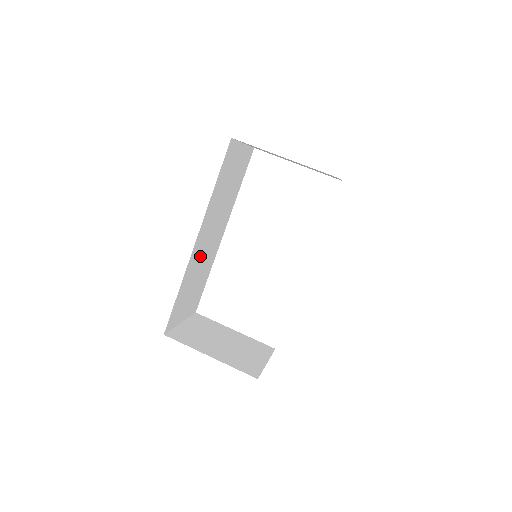
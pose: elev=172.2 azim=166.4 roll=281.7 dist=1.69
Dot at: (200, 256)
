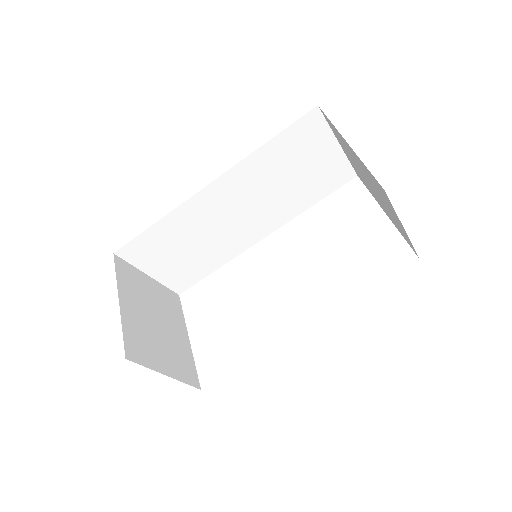
Dot at: (211, 218)
